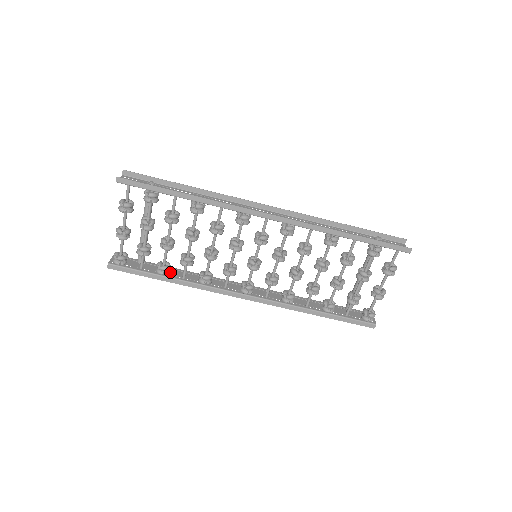
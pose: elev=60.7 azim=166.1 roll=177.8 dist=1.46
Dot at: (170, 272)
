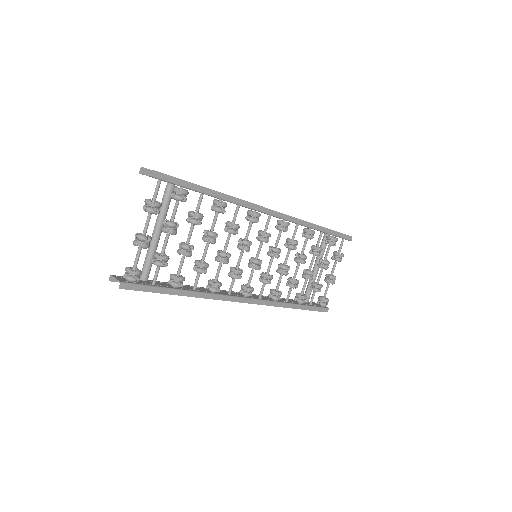
Dot at: occluded
